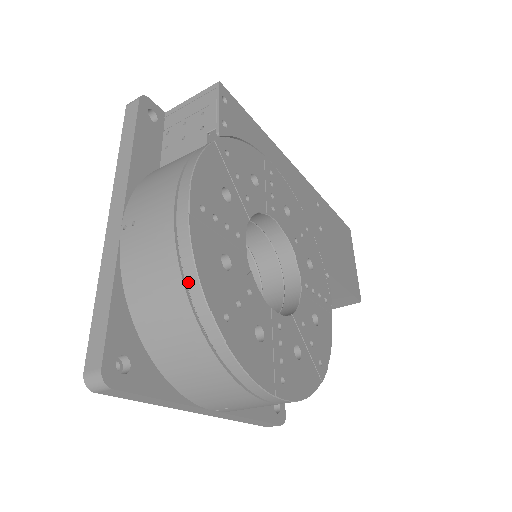
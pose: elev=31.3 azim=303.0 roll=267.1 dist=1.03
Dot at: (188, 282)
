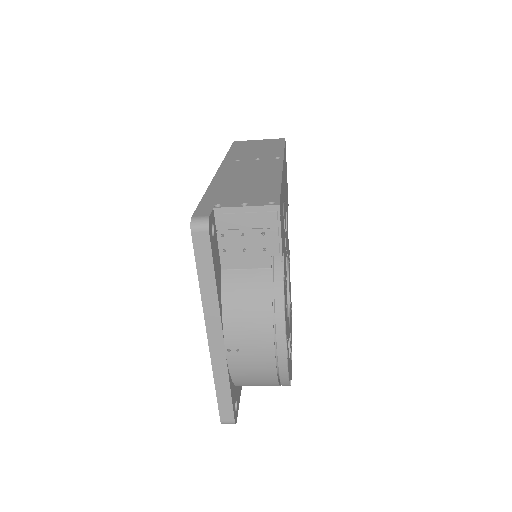
Dot at: (282, 380)
